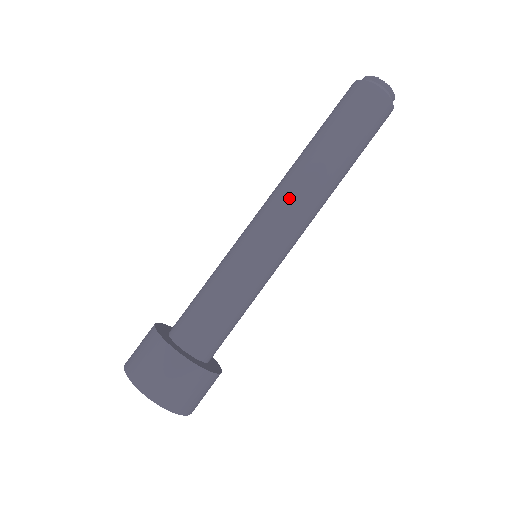
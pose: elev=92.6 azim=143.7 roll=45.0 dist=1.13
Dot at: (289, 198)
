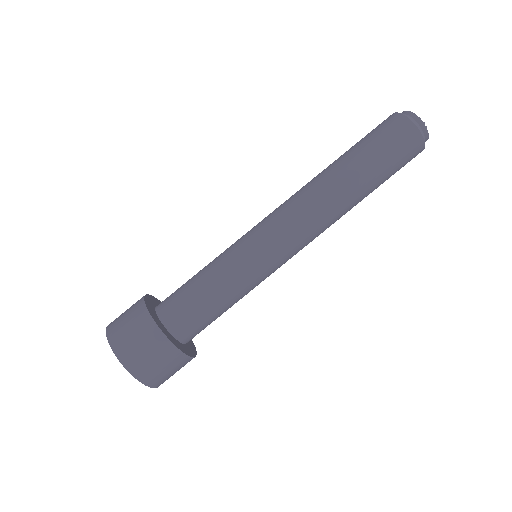
Dot at: (297, 206)
